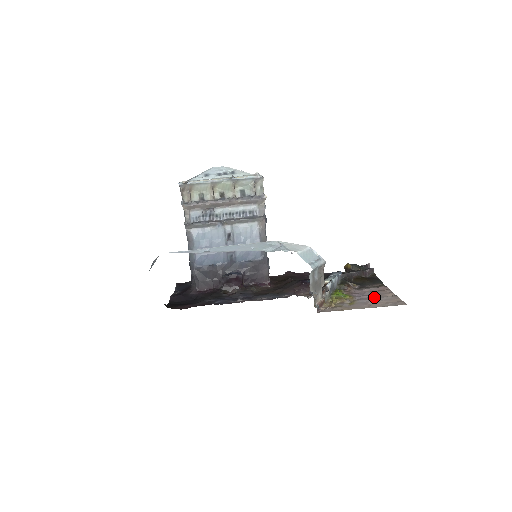
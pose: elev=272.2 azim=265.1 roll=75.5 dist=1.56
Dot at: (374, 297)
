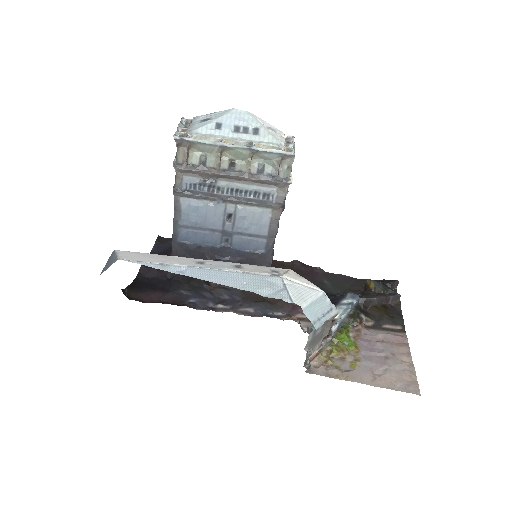
Dot at: (385, 360)
